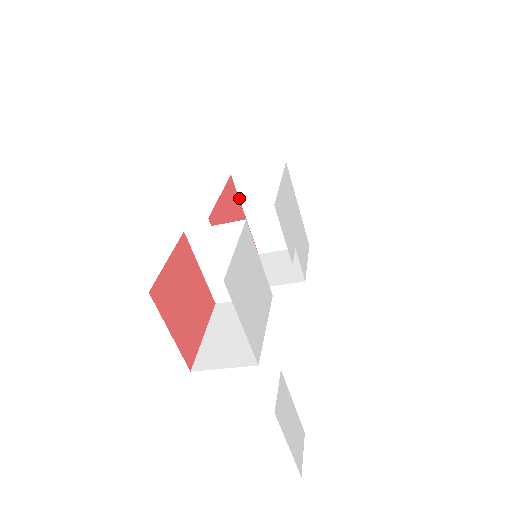
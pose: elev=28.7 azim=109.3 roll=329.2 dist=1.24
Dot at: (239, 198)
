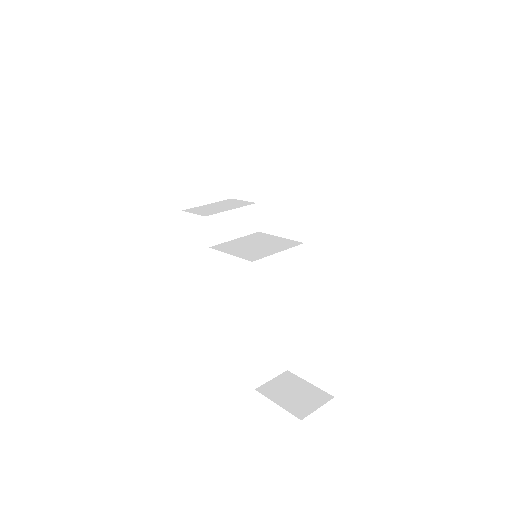
Dot at: occluded
